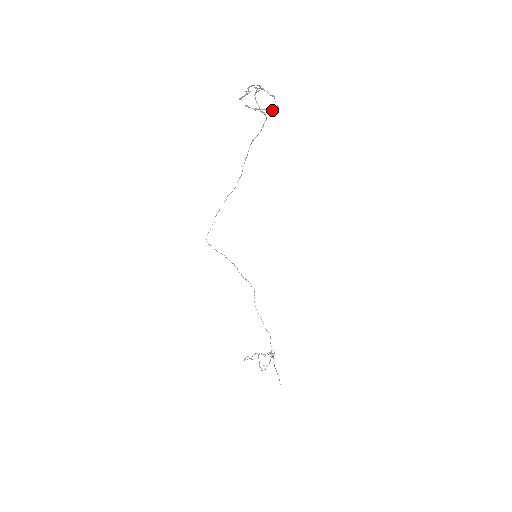
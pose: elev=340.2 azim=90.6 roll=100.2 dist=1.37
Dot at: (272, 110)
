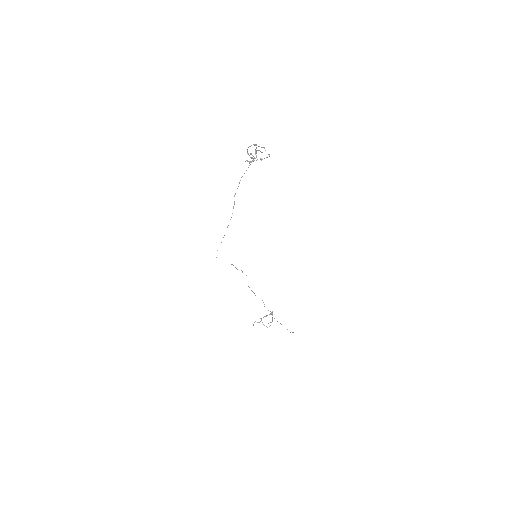
Dot at: occluded
